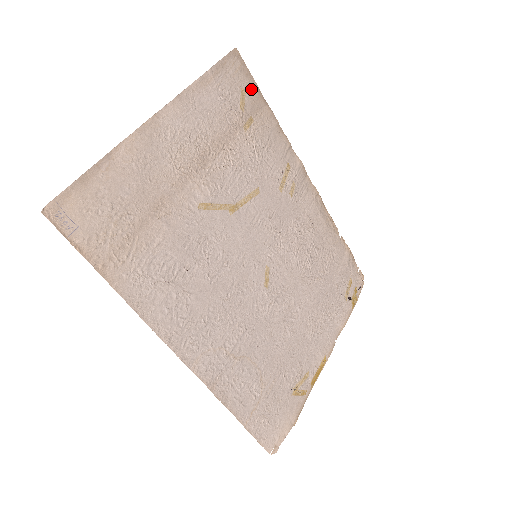
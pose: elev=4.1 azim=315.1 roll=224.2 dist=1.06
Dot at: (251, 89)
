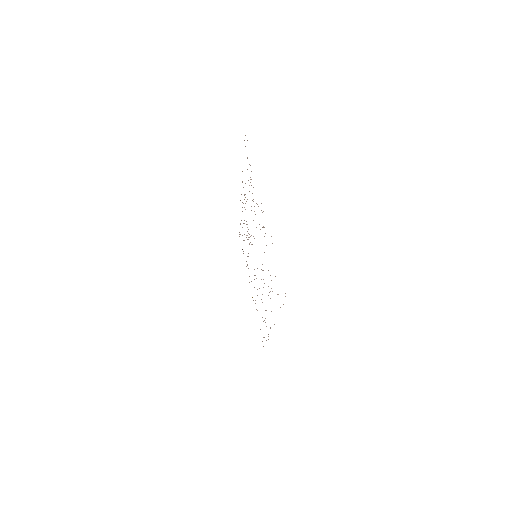
Dot at: occluded
